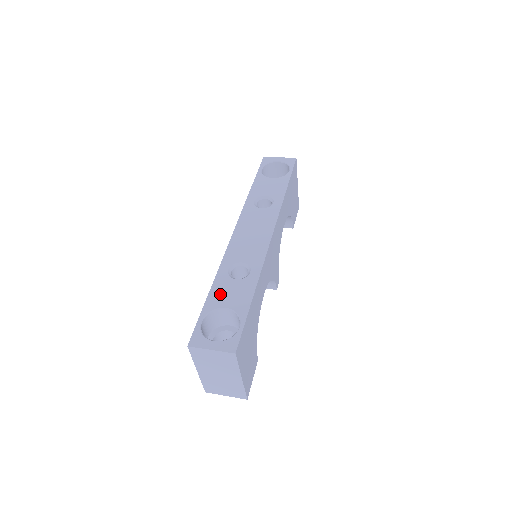
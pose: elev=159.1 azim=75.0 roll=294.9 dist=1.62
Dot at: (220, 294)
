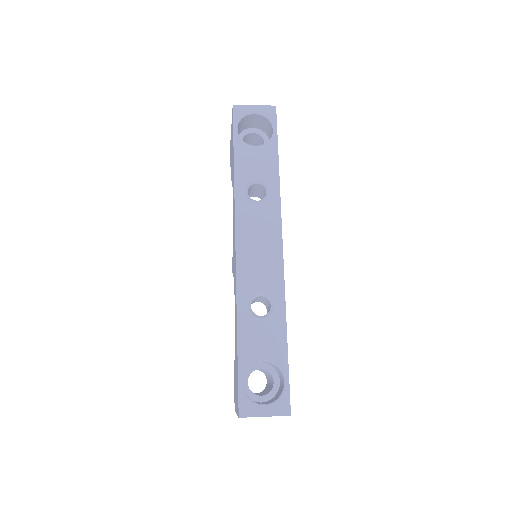
Dot at: (251, 343)
